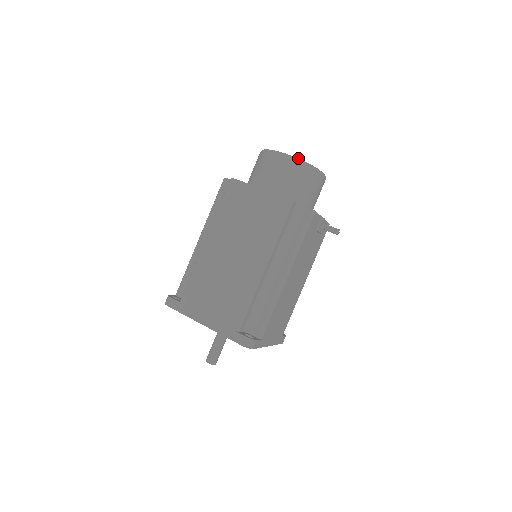
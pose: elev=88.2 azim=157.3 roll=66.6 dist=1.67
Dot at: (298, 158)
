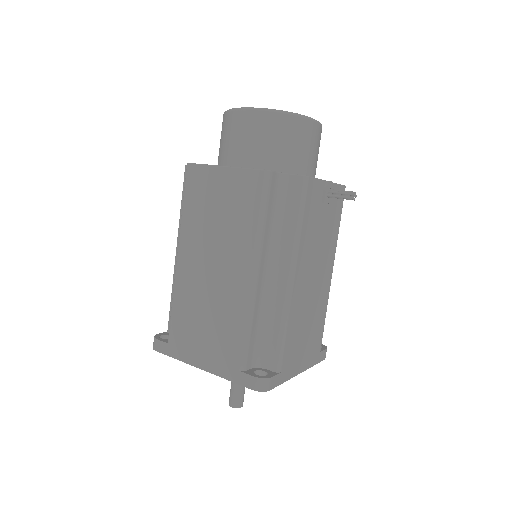
Dot at: occluded
